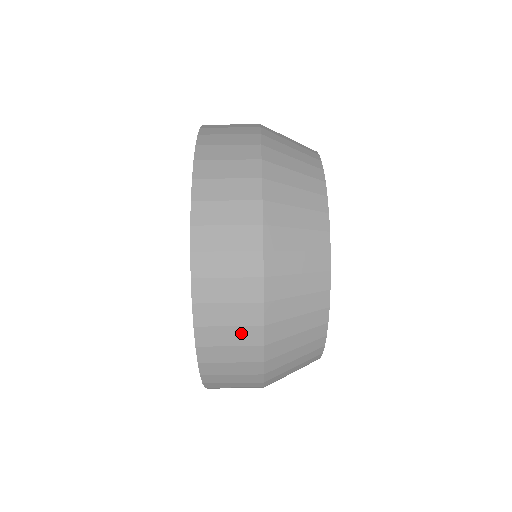
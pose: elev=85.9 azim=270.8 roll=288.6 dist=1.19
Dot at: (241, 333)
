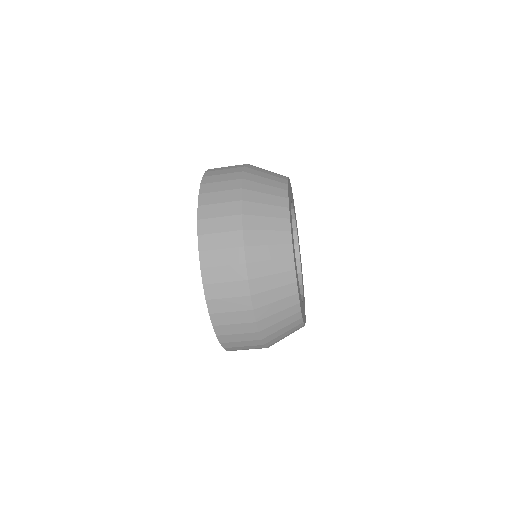
Dot at: (239, 315)
